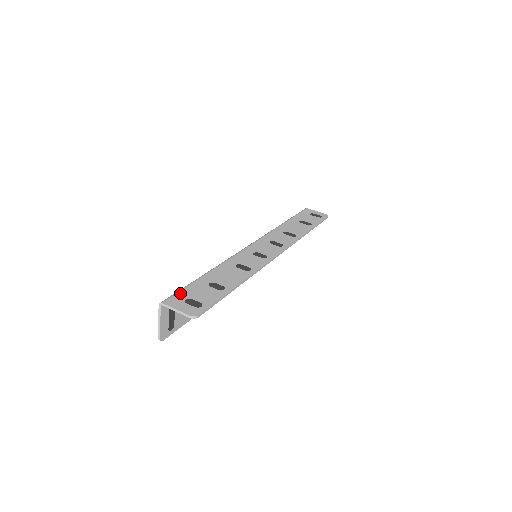
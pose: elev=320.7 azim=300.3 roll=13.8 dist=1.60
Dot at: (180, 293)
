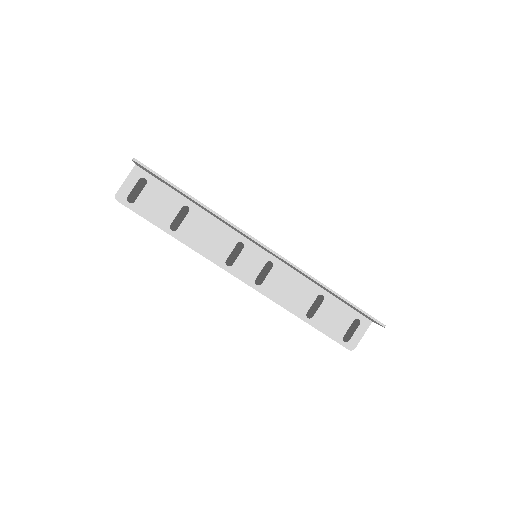
Dot at: occluded
